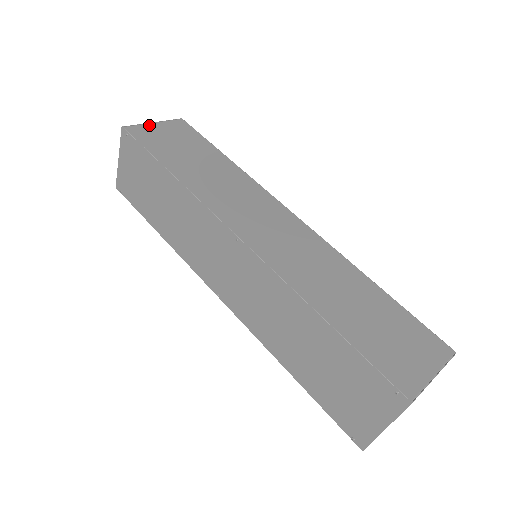
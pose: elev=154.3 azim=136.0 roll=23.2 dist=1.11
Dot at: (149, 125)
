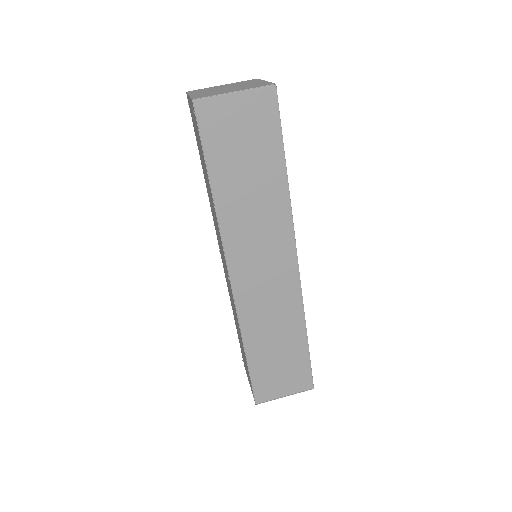
Dot at: (226, 98)
